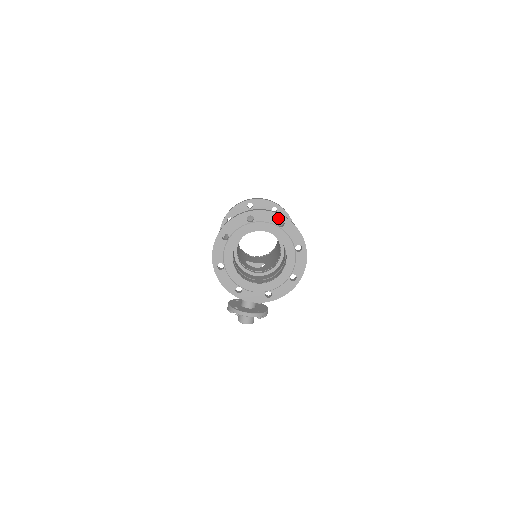
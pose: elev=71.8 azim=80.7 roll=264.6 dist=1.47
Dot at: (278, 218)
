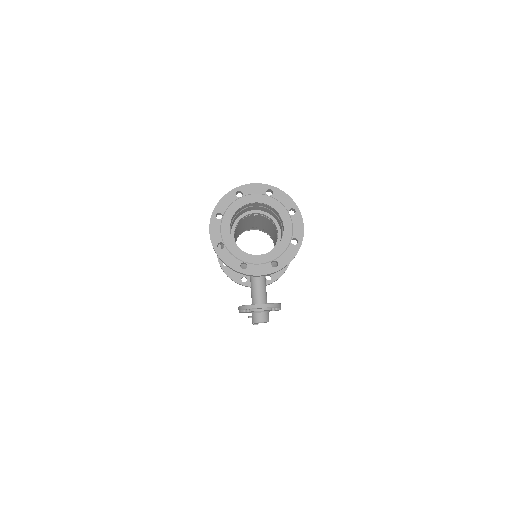
Dot at: (265, 188)
